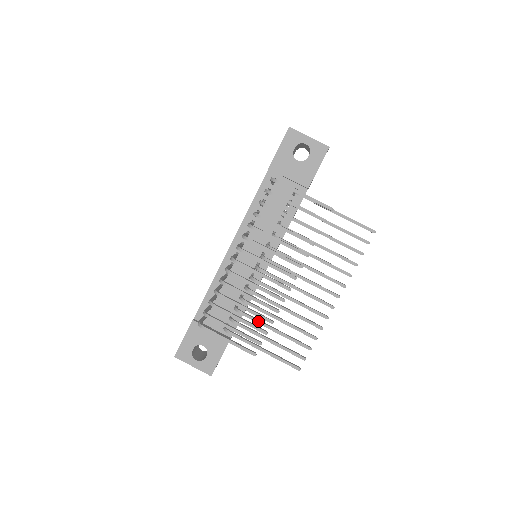
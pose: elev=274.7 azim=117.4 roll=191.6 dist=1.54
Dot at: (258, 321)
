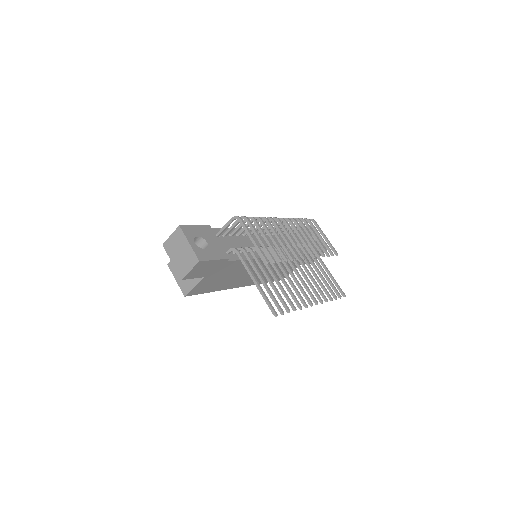
Dot at: occluded
